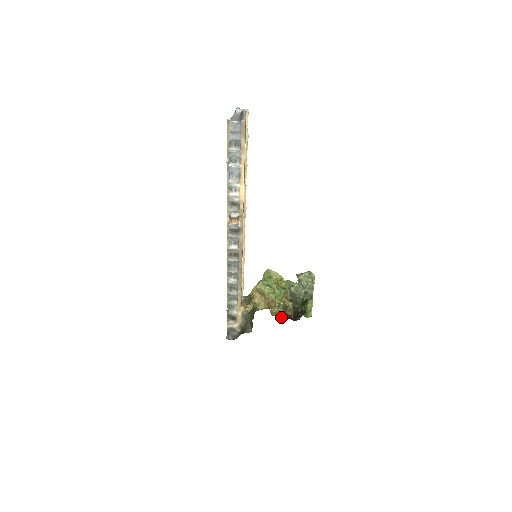
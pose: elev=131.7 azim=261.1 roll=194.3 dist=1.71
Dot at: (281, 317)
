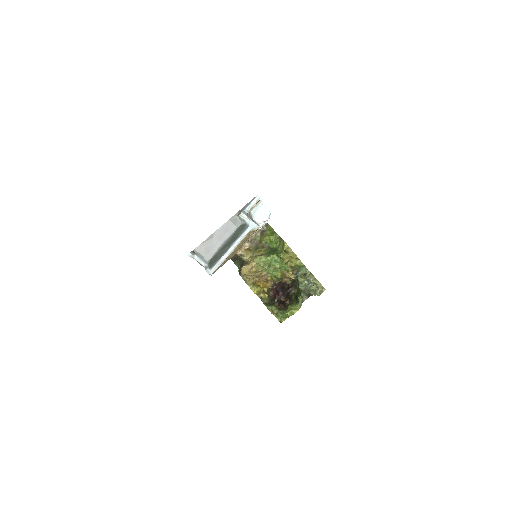
Dot at: (270, 284)
